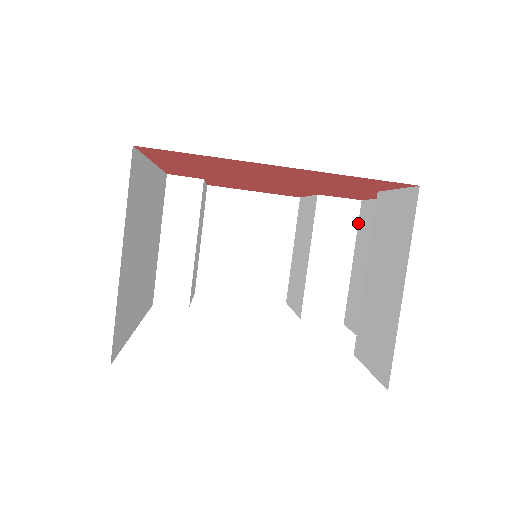
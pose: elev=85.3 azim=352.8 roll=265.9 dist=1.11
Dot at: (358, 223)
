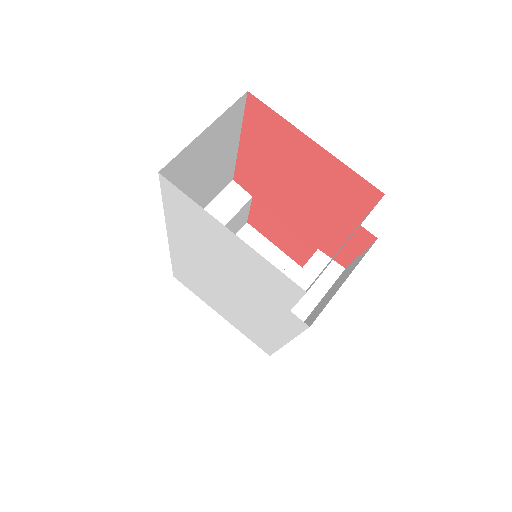
Dot at: occluded
